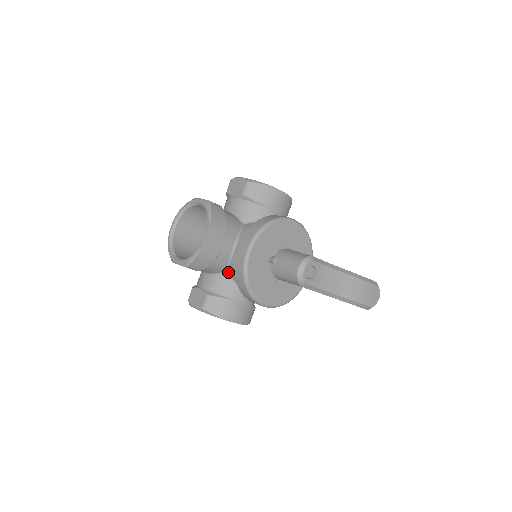
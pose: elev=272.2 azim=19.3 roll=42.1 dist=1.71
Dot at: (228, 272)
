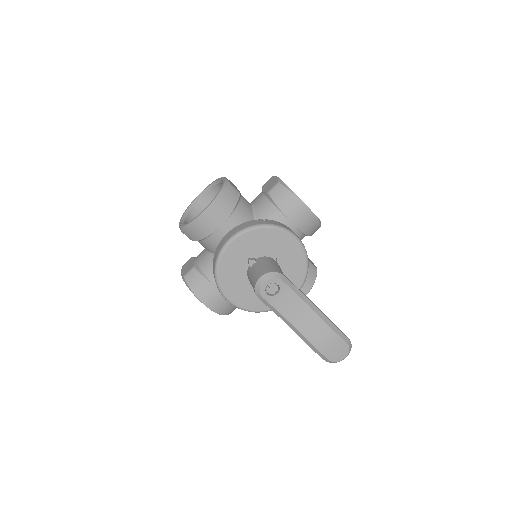
Dot at: occluded
